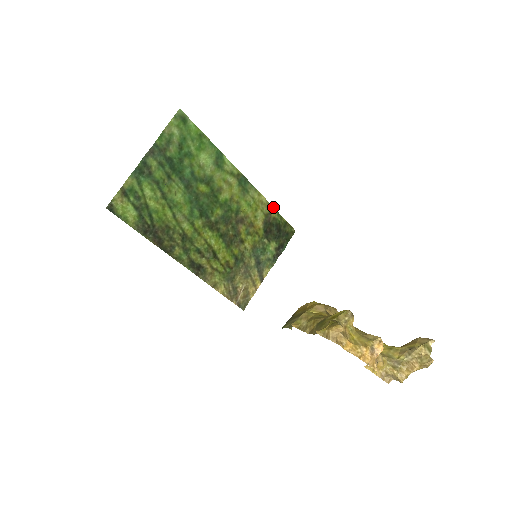
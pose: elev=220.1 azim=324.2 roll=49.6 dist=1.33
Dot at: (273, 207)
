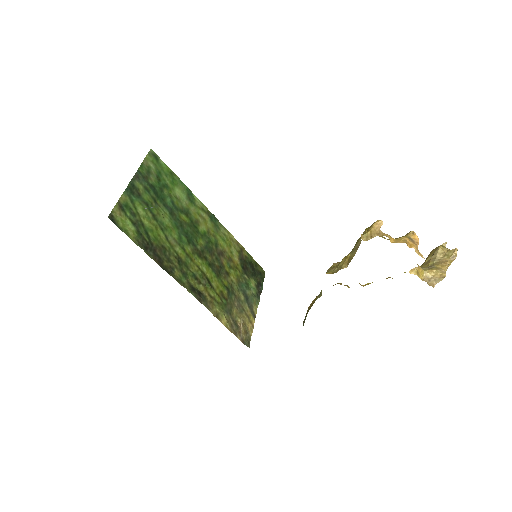
Dot at: (242, 246)
